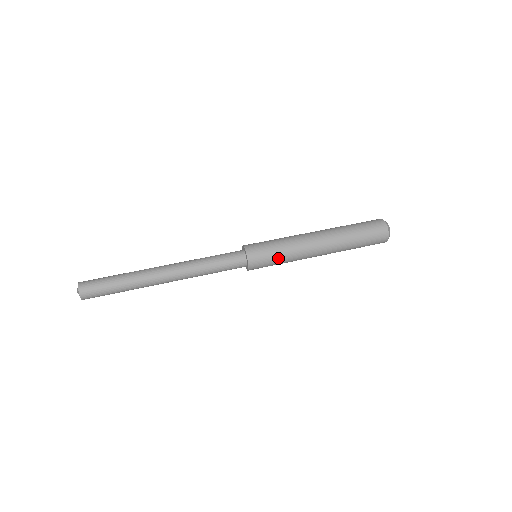
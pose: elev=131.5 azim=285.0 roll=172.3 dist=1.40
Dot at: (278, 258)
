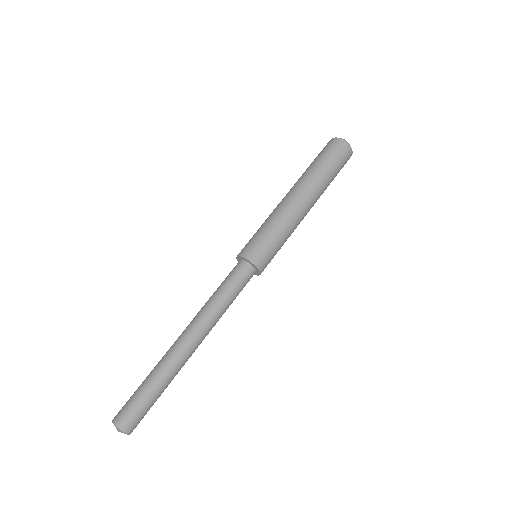
Dot at: occluded
